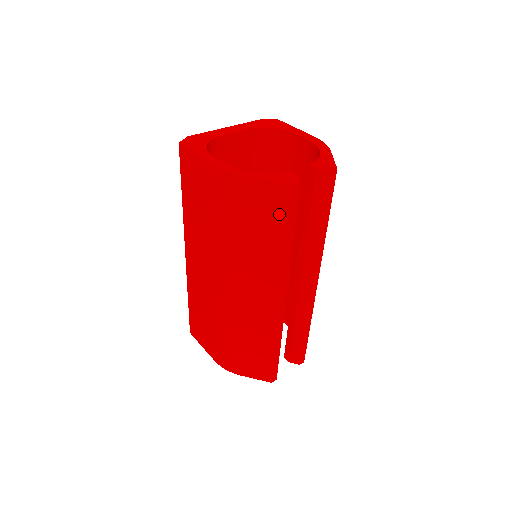
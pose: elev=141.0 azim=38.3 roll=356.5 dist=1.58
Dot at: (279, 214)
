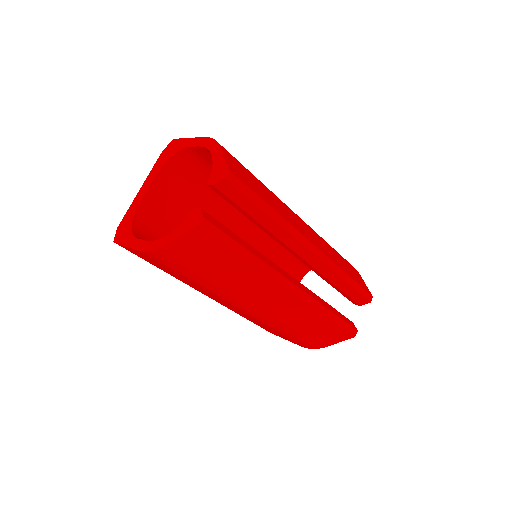
Dot at: (216, 248)
